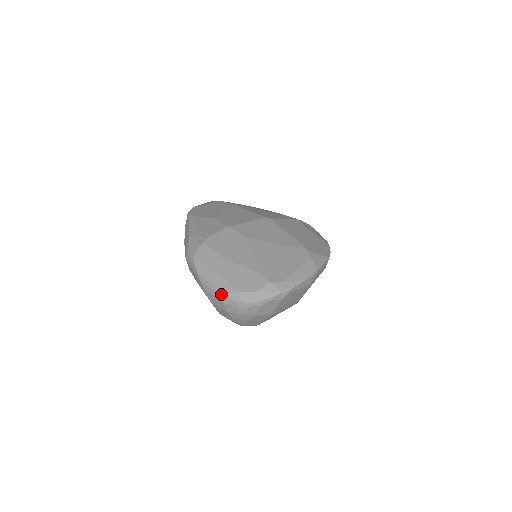
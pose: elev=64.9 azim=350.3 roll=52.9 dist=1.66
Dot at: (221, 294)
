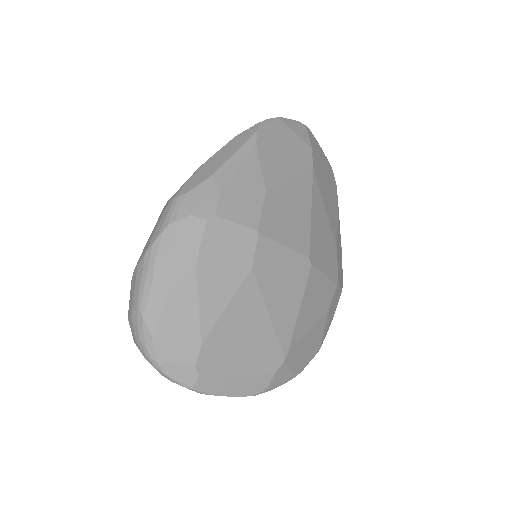
Dot at: (138, 308)
